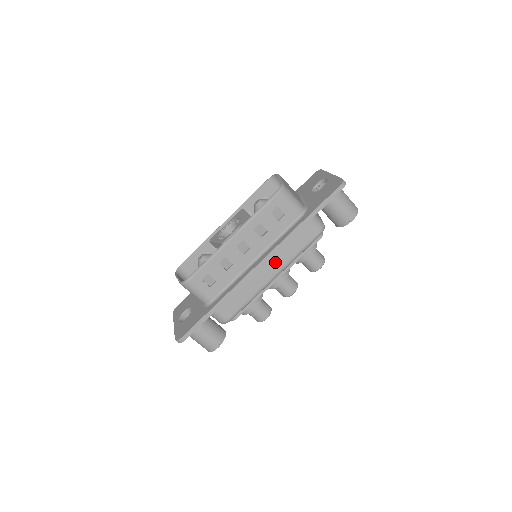
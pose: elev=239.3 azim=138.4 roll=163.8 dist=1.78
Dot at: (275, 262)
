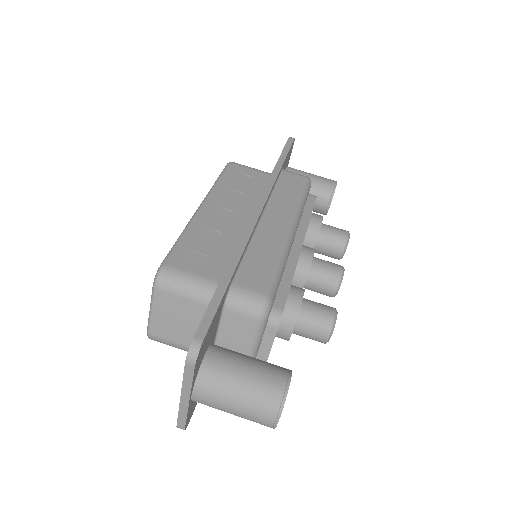
Dot at: (278, 211)
